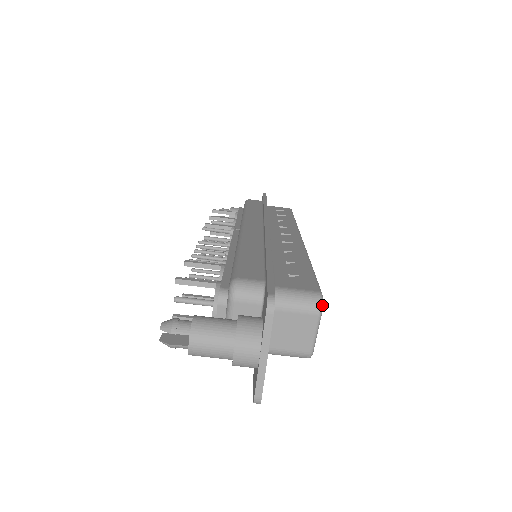
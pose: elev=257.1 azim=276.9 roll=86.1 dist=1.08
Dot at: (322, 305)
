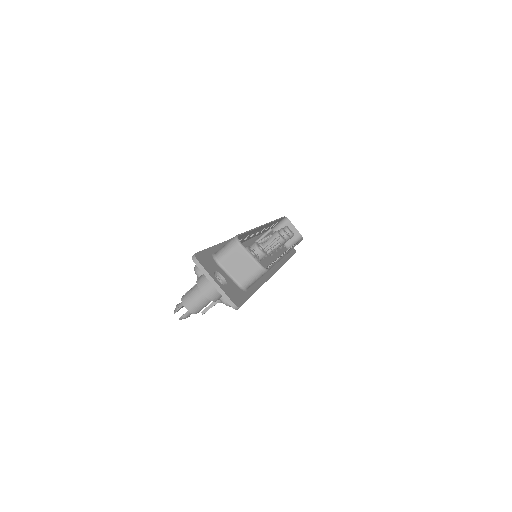
Dot at: (238, 240)
